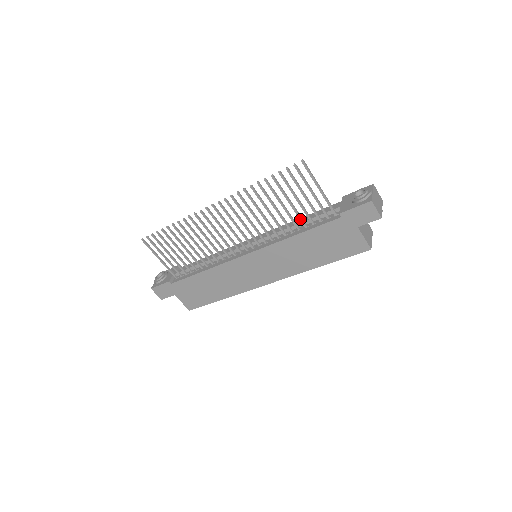
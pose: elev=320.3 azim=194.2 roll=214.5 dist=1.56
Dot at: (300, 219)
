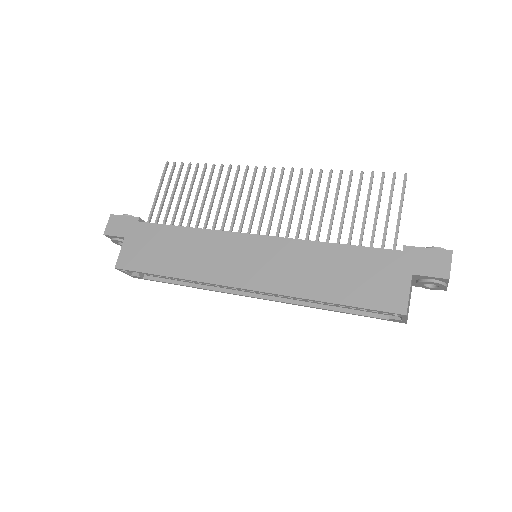
Dot at: (350, 233)
